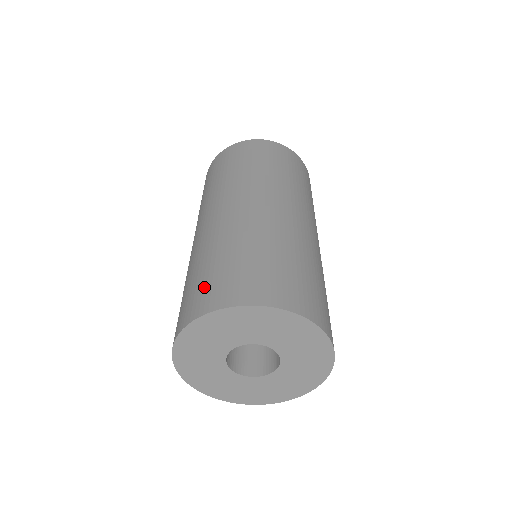
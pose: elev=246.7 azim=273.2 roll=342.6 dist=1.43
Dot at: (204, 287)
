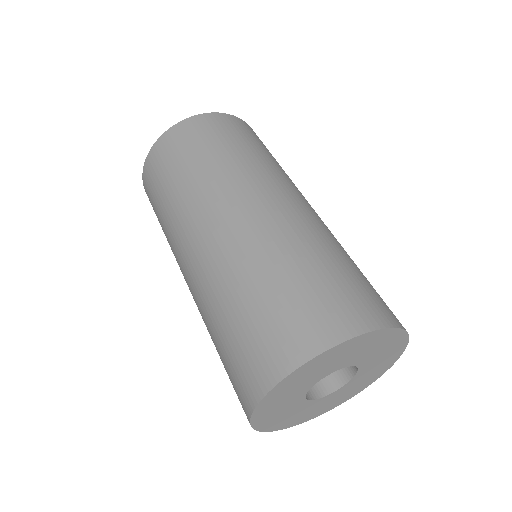
Dot at: (242, 359)
